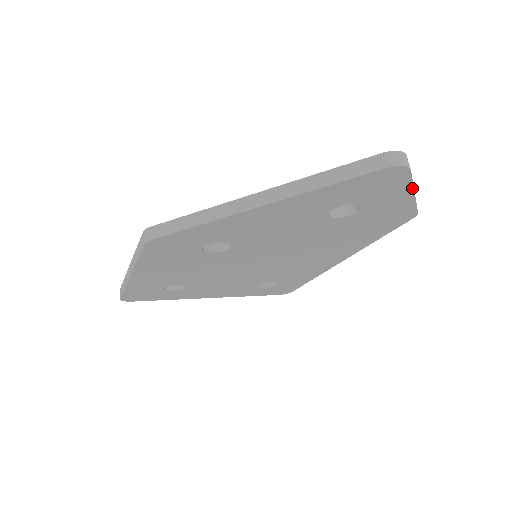
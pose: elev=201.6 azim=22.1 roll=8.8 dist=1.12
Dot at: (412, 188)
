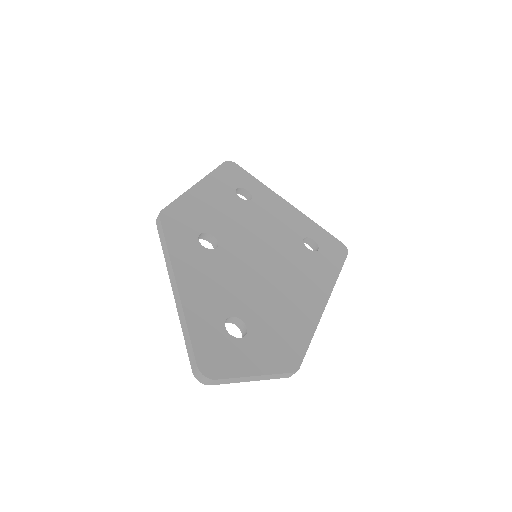
Dot at: (240, 381)
